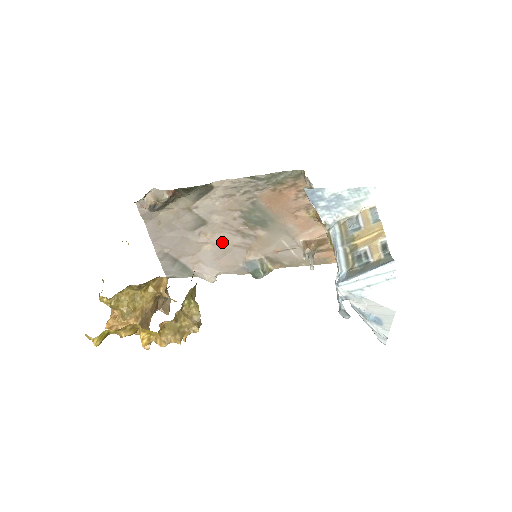
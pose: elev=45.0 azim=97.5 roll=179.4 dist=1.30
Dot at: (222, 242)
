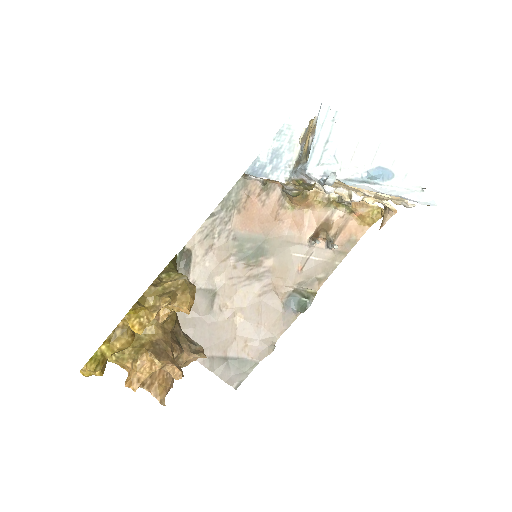
Dot at: (246, 301)
